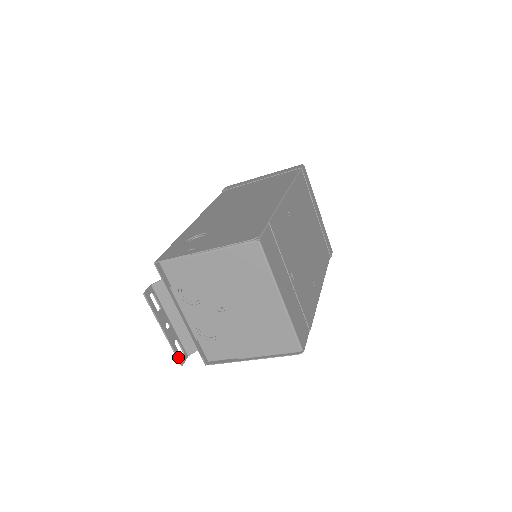
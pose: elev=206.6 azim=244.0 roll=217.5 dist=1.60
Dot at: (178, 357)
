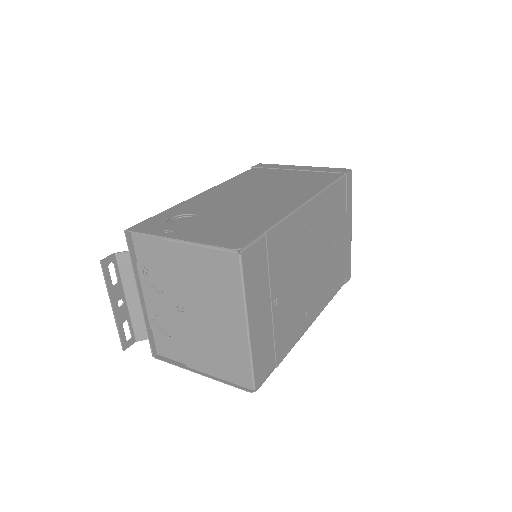
Dot at: (122, 340)
